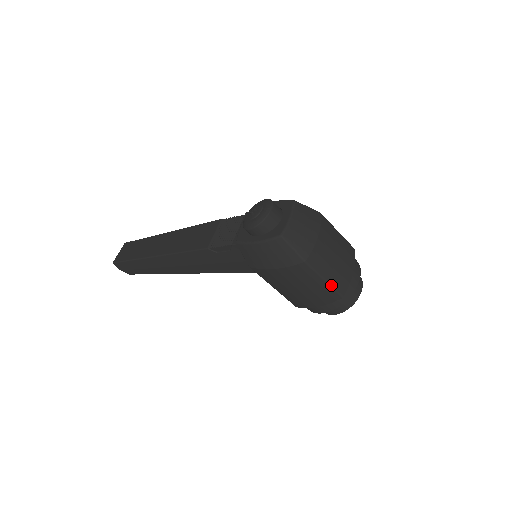
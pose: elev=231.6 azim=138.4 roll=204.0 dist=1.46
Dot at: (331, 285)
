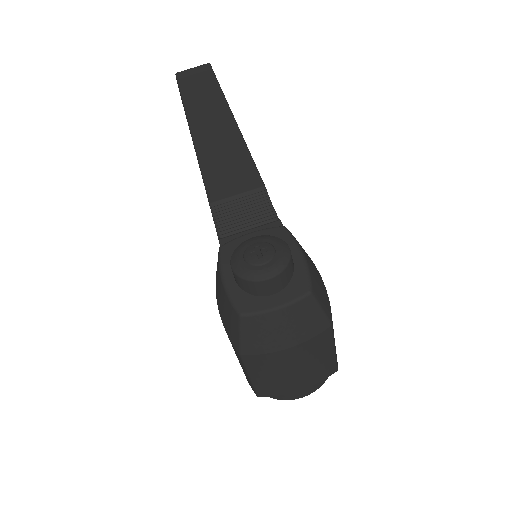
Dot at: (254, 384)
